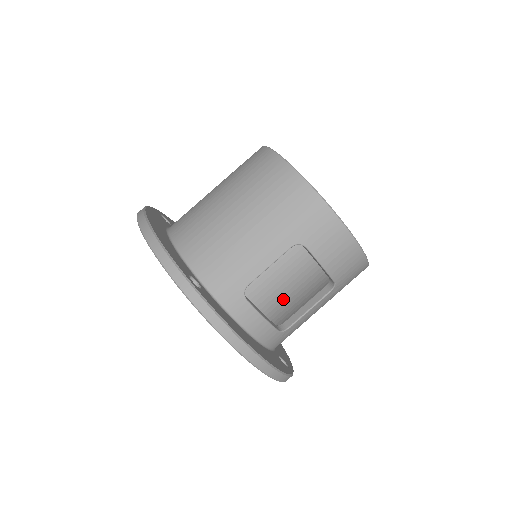
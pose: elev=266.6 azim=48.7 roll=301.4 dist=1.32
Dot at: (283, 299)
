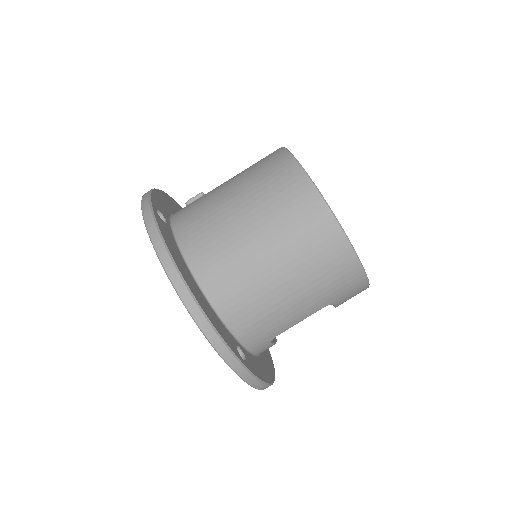
Dot at: occluded
